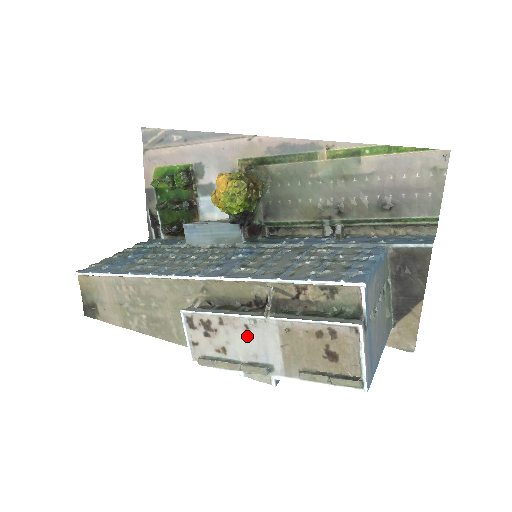
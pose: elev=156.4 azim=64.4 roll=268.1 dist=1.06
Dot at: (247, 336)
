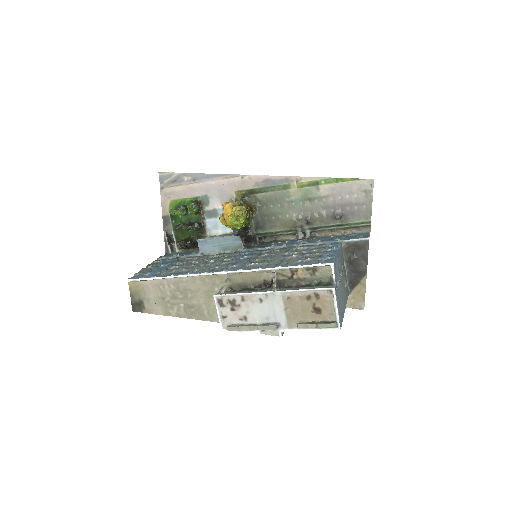
Dot at: (261, 306)
